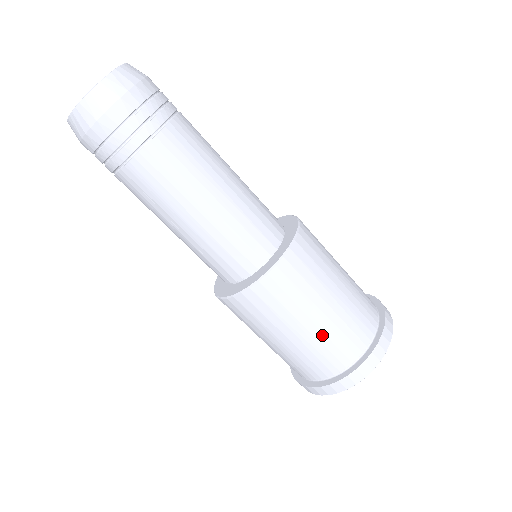
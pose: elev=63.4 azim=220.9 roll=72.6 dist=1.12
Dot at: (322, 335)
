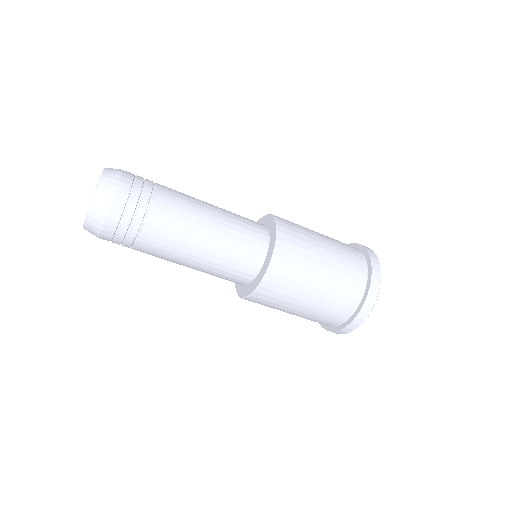
Dot at: occluded
